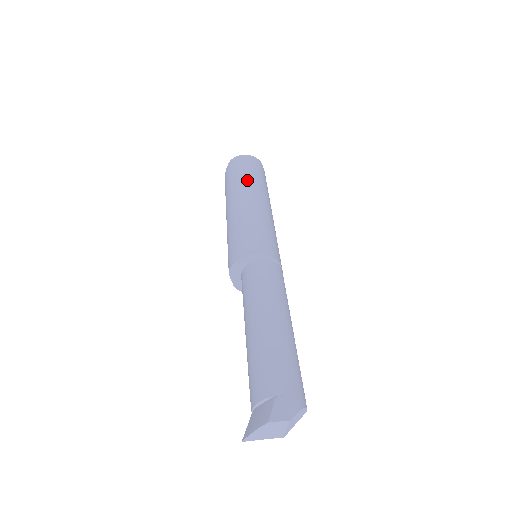
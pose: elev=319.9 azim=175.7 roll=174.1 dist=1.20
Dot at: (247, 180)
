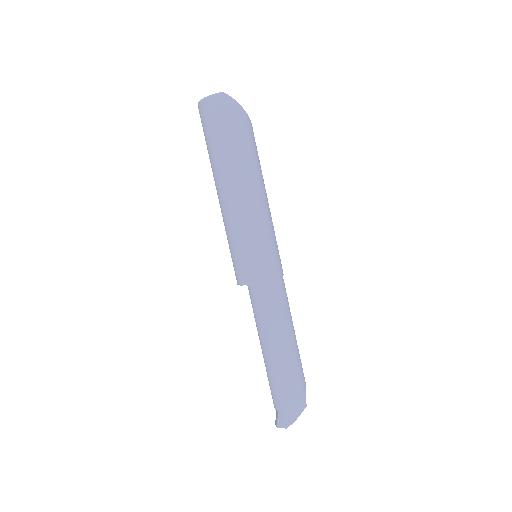
Dot at: (216, 161)
